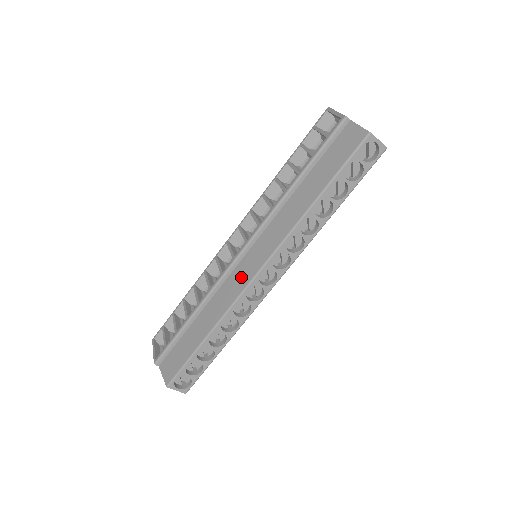
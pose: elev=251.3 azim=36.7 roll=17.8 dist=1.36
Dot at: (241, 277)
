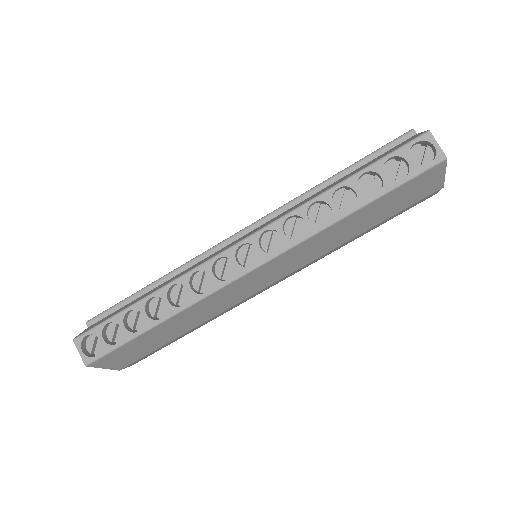
Dot at: (222, 249)
